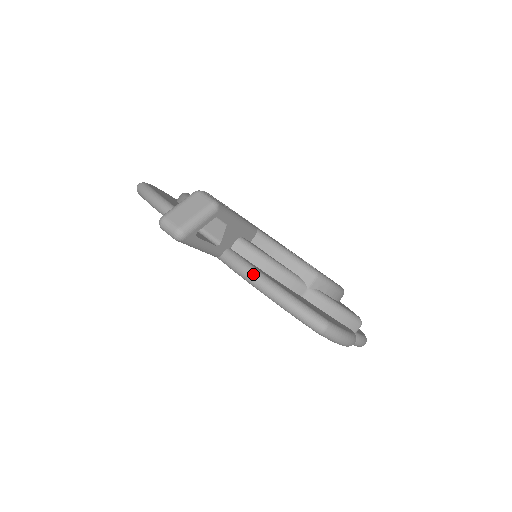
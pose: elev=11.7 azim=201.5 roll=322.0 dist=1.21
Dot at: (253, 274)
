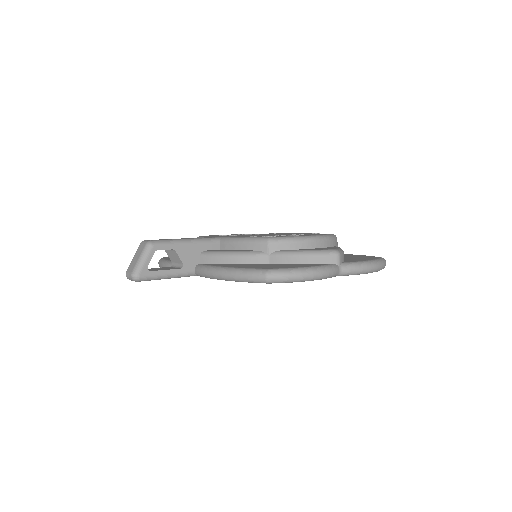
Dot at: (209, 271)
